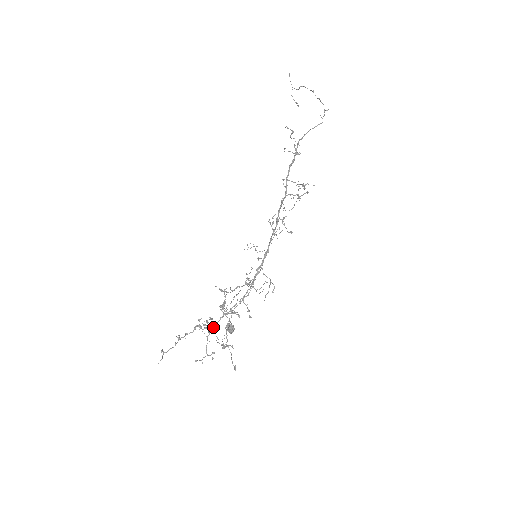
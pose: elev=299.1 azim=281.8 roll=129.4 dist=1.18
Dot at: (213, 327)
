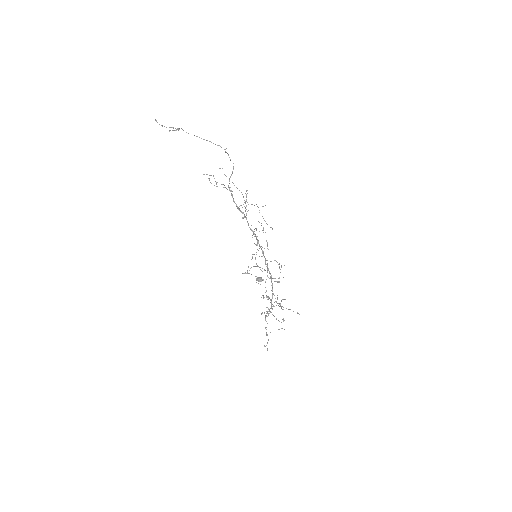
Dot at: occluded
